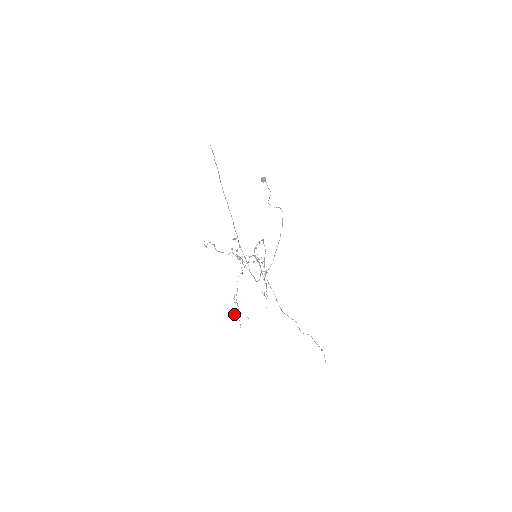
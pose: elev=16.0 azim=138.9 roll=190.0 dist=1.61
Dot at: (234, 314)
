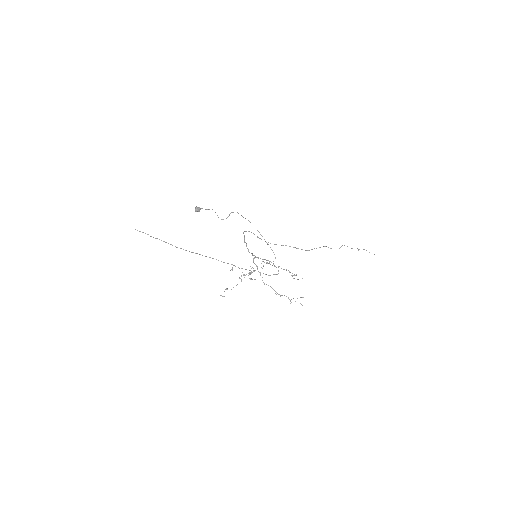
Dot at: occluded
